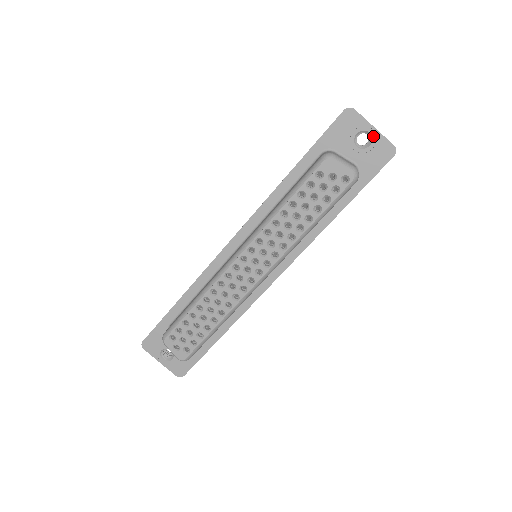
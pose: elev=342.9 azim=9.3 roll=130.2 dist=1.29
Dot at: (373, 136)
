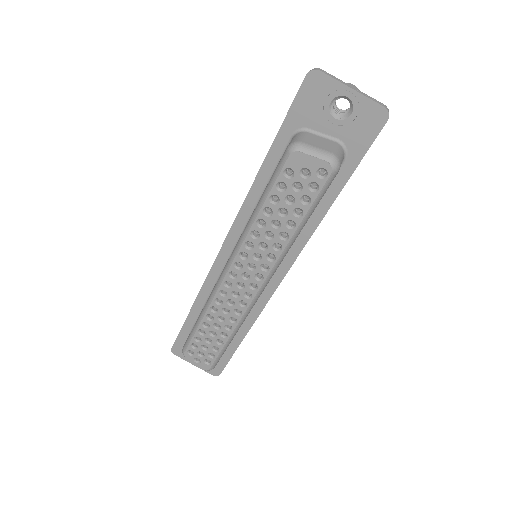
Dot at: (353, 100)
